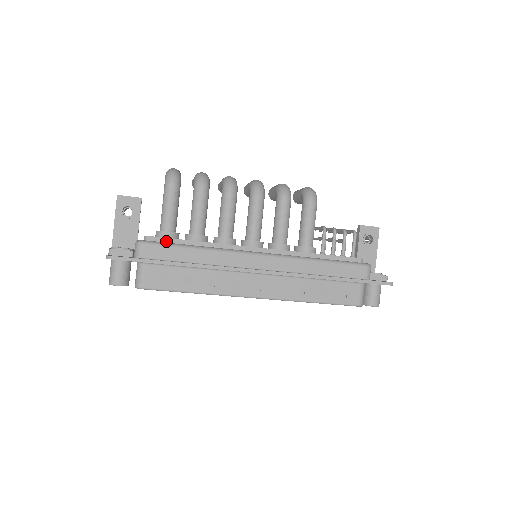
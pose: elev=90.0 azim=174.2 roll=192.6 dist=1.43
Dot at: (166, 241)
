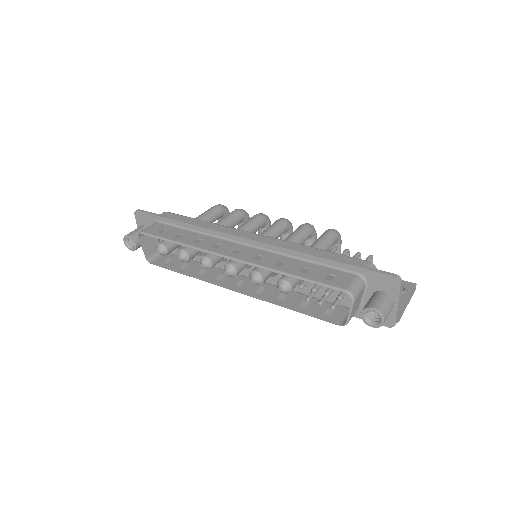
Dot at: occluded
